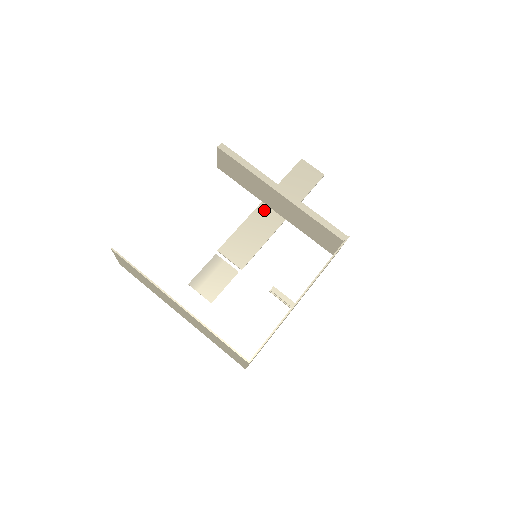
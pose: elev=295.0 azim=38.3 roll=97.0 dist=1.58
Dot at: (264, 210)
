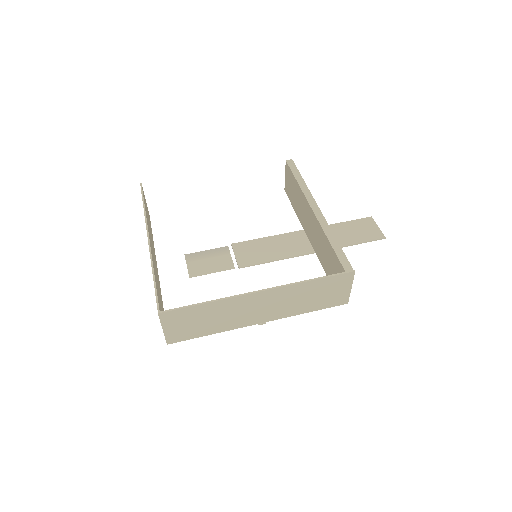
Dot at: (300, 236)
